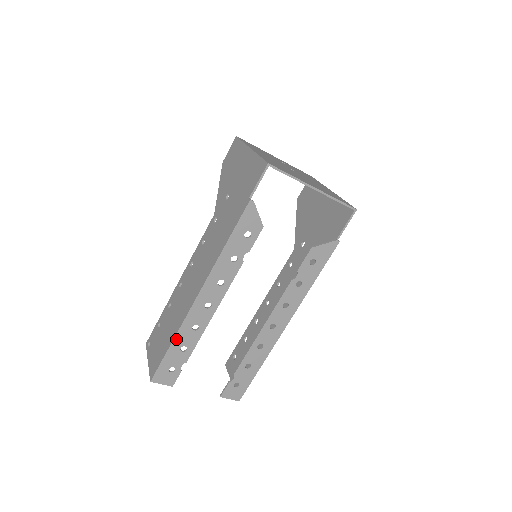
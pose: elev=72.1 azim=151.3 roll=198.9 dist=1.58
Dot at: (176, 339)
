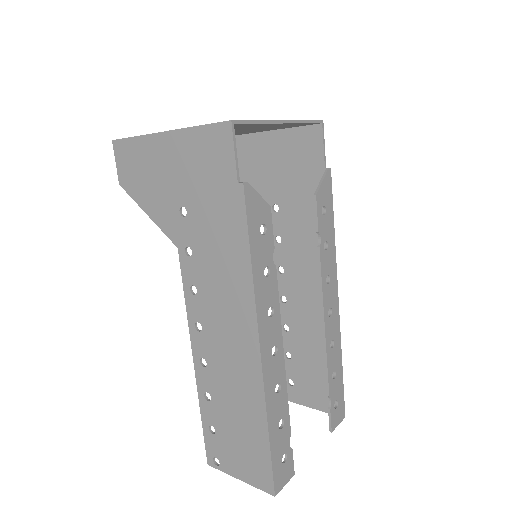
Dot at: (269, 422)
